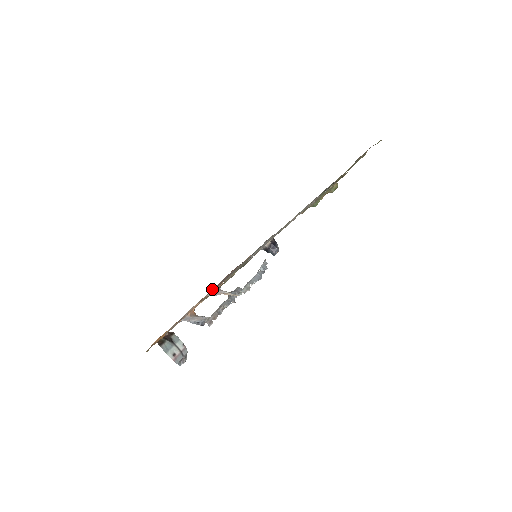
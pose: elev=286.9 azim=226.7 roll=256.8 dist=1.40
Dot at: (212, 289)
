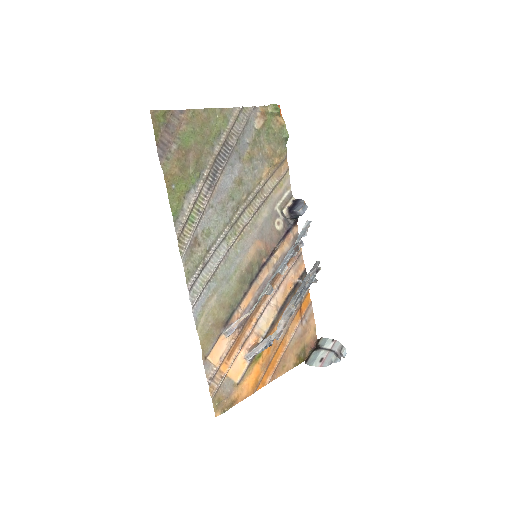
Dot at: occluded
